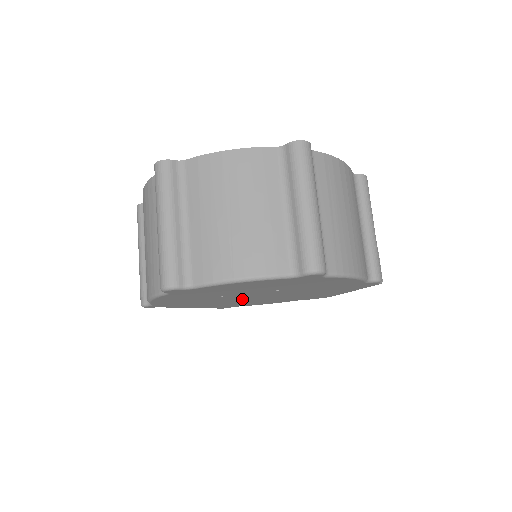
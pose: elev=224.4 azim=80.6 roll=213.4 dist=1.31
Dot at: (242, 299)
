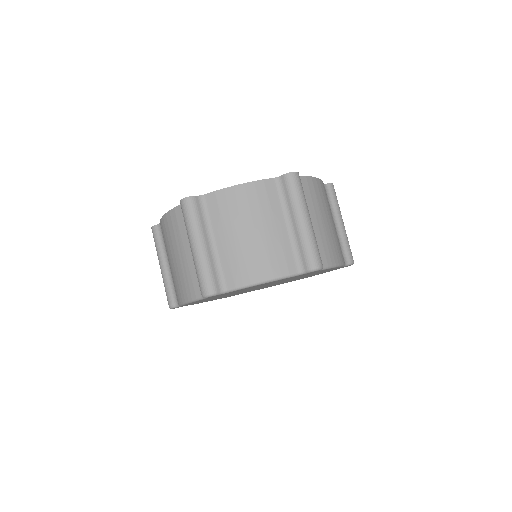
Dot at: occluded
